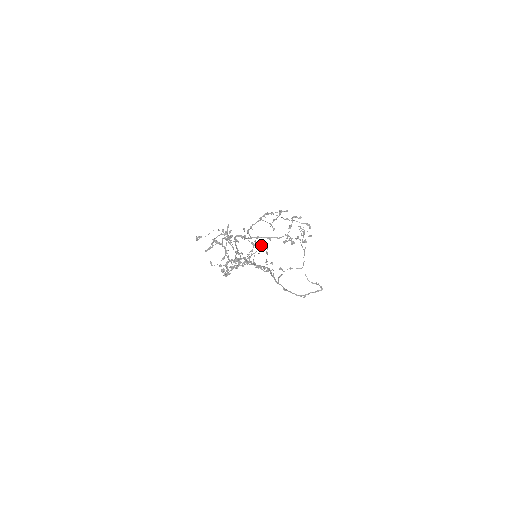
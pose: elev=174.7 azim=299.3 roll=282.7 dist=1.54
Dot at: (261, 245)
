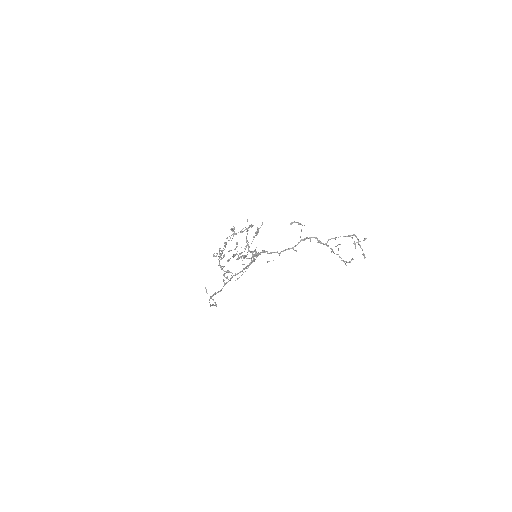
Dot at: occluded
